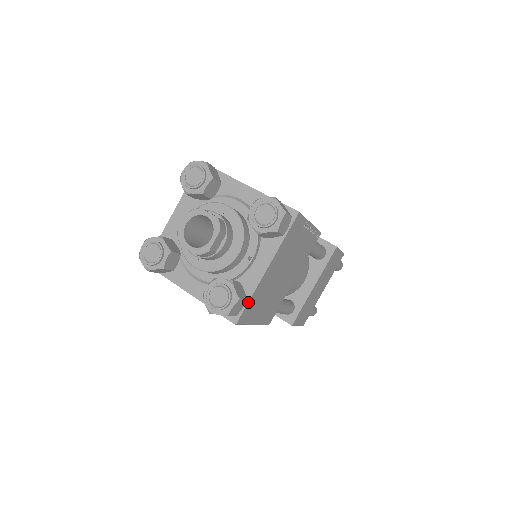
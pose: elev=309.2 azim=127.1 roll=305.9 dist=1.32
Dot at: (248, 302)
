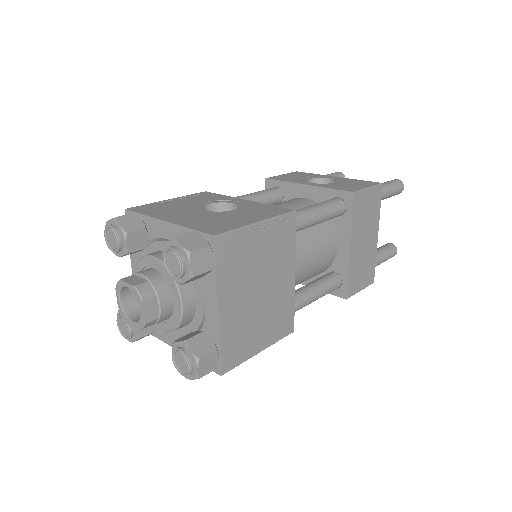
Dot at: (220, 350)
